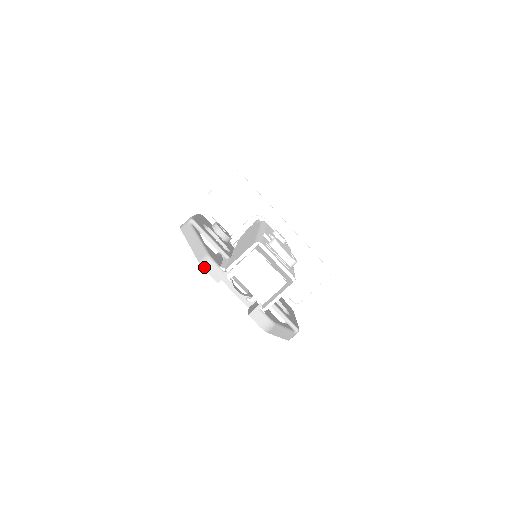
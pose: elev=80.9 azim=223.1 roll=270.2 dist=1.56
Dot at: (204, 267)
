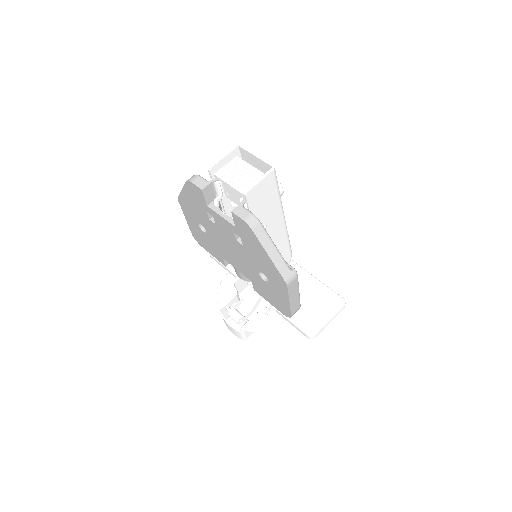
Dot at: (190, 180)
